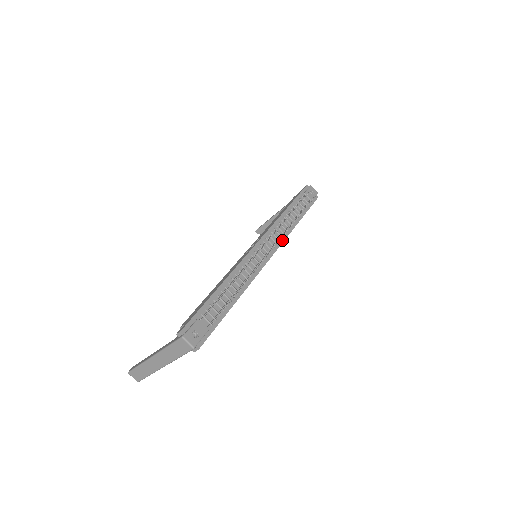
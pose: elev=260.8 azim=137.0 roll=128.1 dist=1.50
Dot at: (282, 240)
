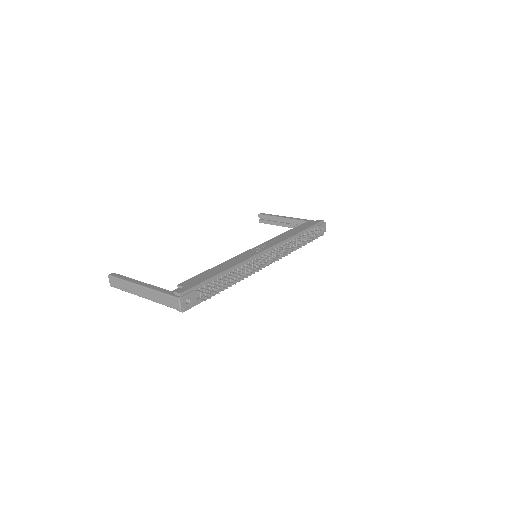
Dot at: occluded
